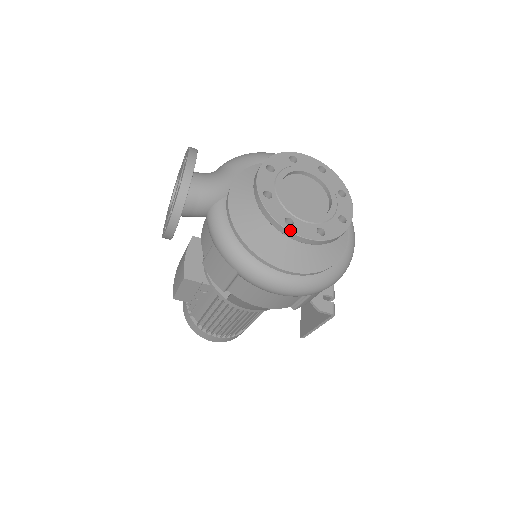
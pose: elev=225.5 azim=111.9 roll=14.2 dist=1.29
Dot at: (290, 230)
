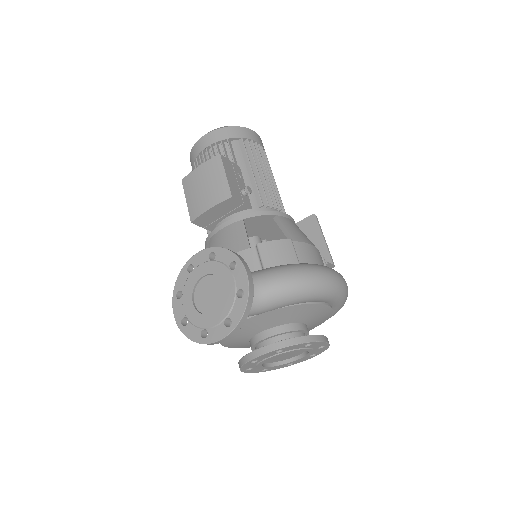
Dot at: (244, 372)
